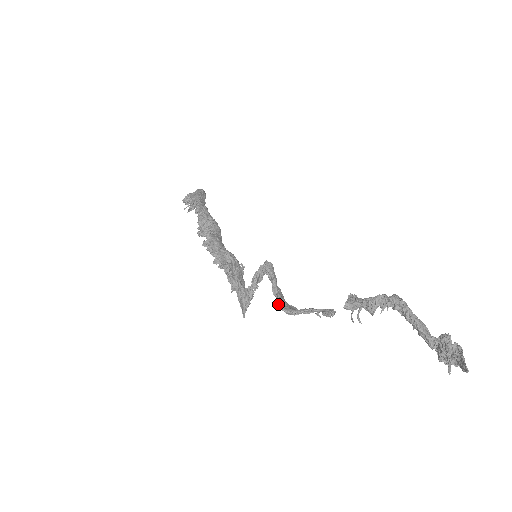
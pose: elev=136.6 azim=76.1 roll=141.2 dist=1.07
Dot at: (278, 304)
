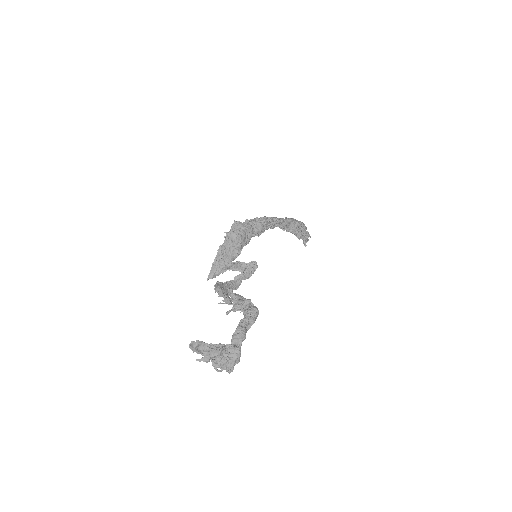
Dot at: (224, 283)
